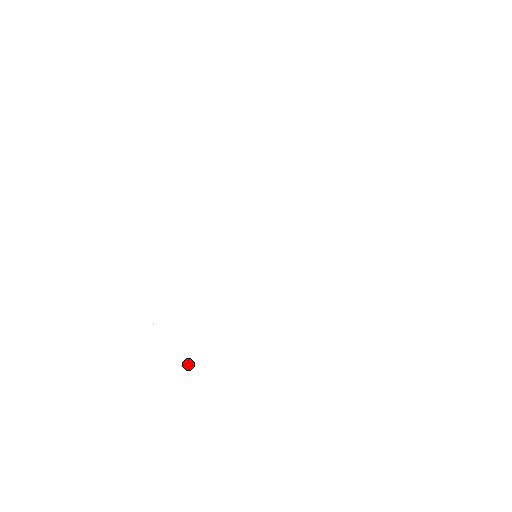
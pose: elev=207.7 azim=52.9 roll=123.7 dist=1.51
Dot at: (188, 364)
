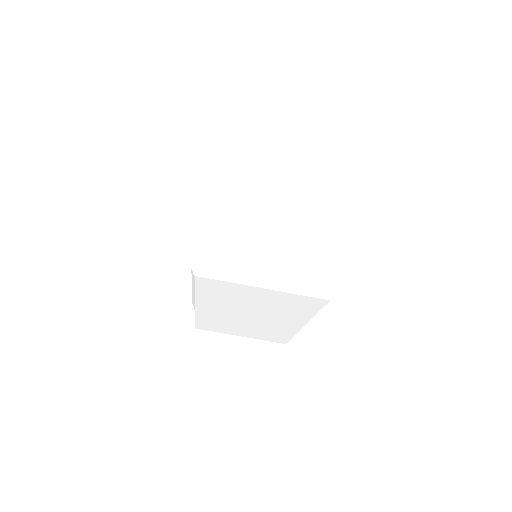
Dot at: (224, 274)
